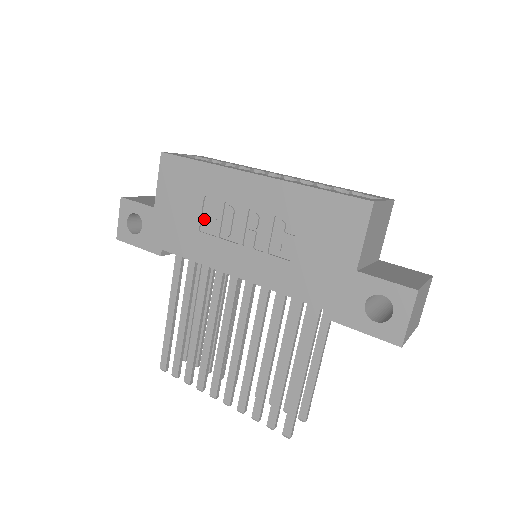
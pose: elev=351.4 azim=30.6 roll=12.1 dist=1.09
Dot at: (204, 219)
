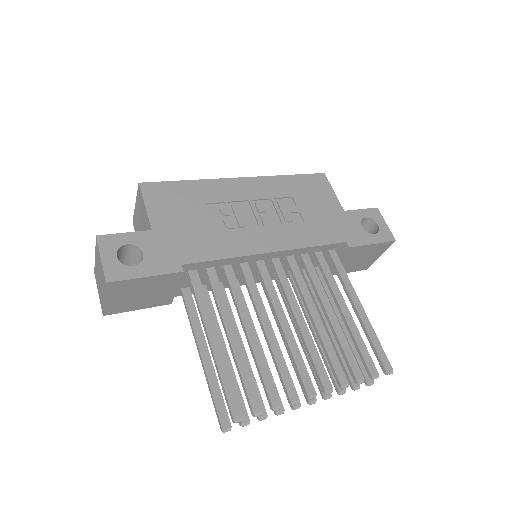
Dot at: (214, 222)
